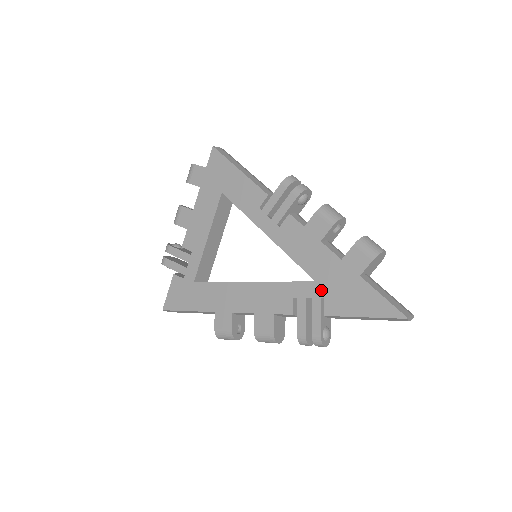
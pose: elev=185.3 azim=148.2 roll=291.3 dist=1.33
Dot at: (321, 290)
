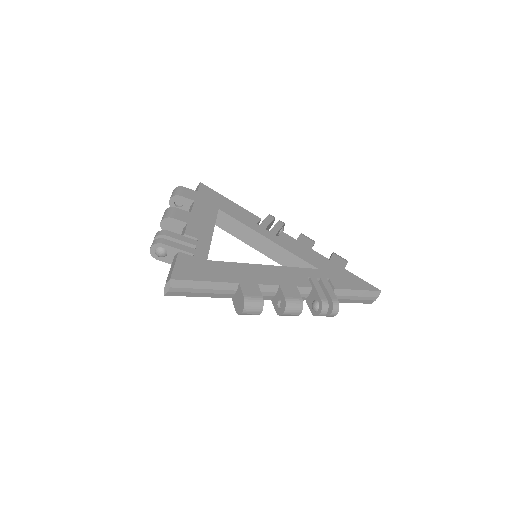
Dot at: (325, 274)
